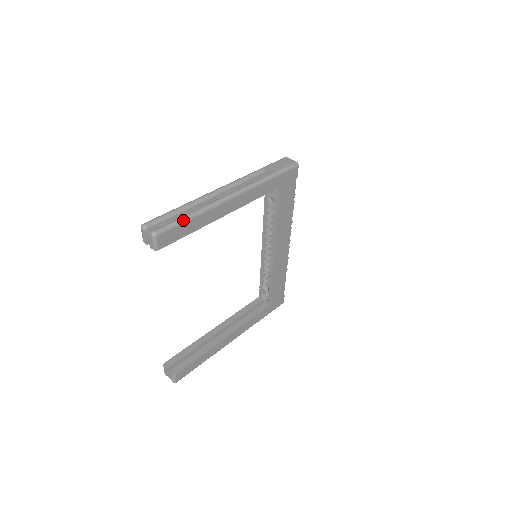
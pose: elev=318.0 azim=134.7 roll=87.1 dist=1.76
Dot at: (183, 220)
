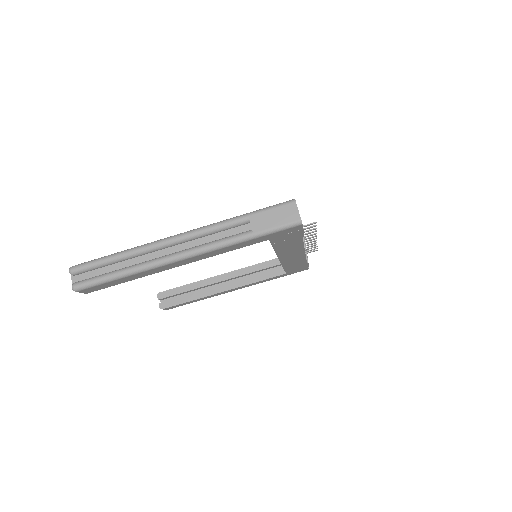
Dot at: (109, 280)
